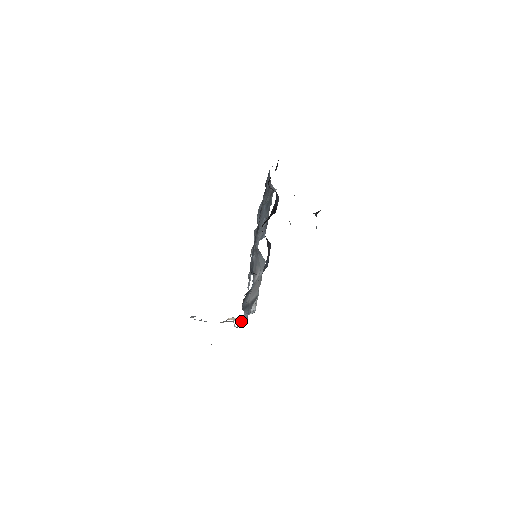
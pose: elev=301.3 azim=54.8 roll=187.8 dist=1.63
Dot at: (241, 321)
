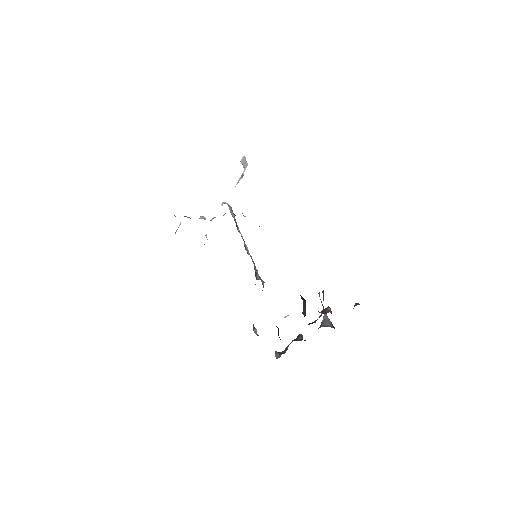
Dot at: occluded
